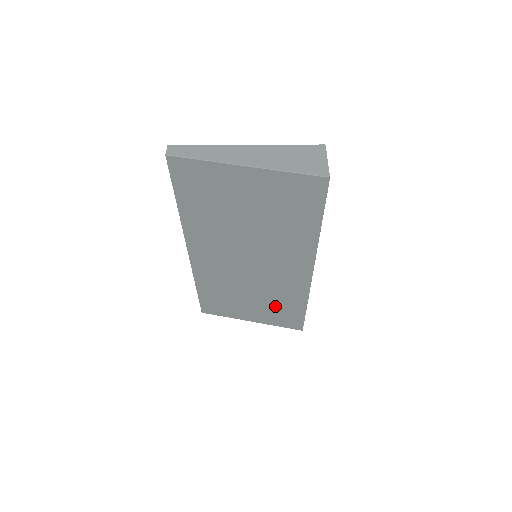
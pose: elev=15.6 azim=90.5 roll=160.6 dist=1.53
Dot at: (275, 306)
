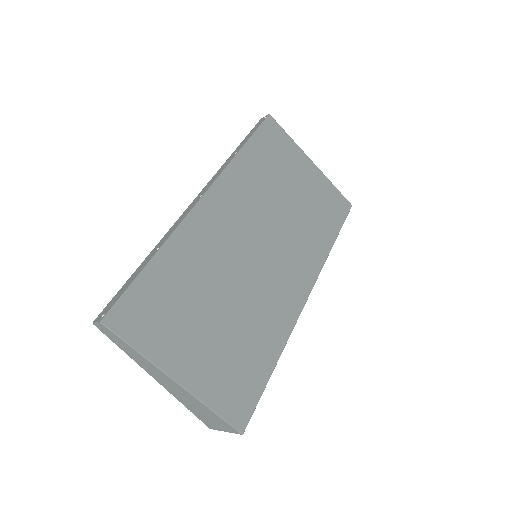
Dot at: (239, 347)
